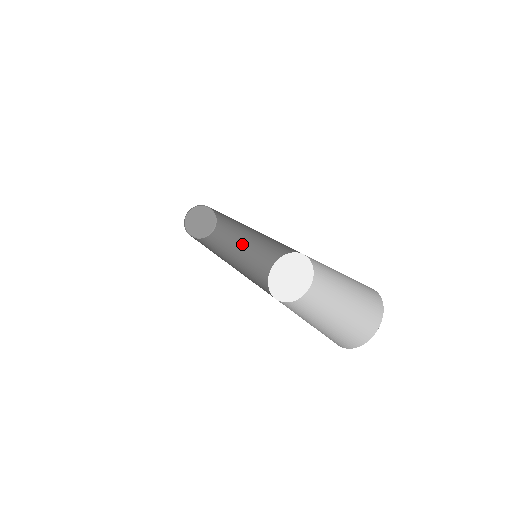
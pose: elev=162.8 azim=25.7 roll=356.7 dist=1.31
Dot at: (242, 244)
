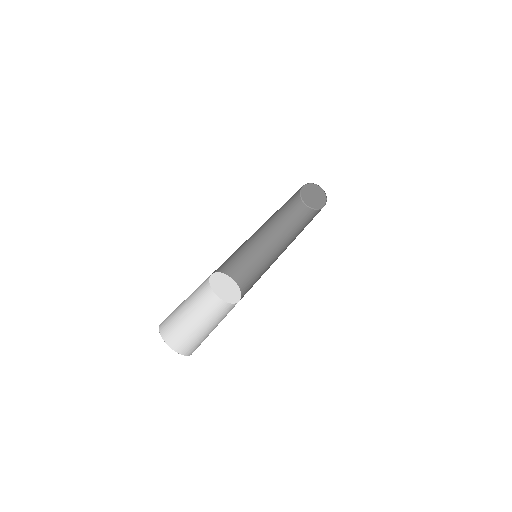
Dot at: (295, 238)
